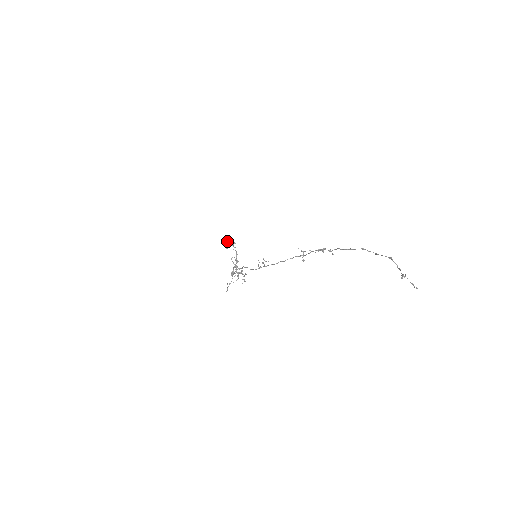
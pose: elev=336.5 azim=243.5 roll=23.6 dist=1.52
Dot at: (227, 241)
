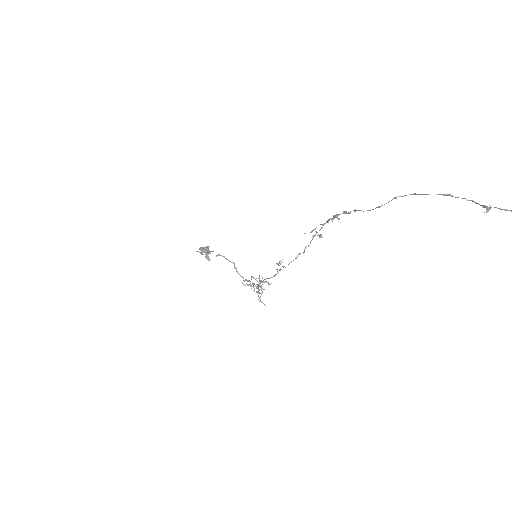
Dot at: (200, 253)
